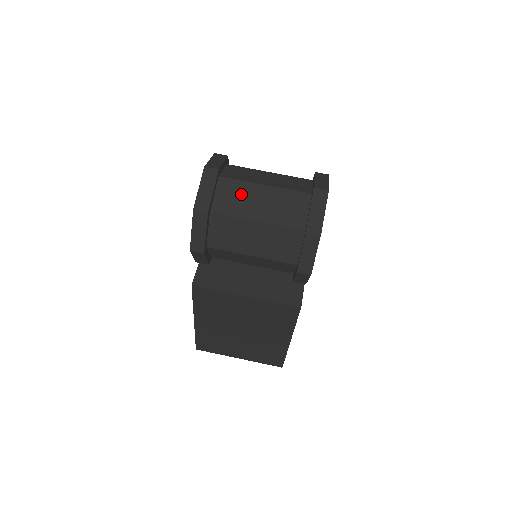
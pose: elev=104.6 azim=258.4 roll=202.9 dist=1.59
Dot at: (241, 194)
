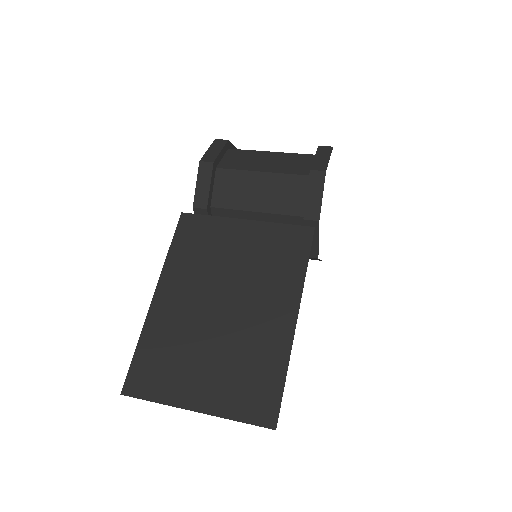
Dot at: occluded
